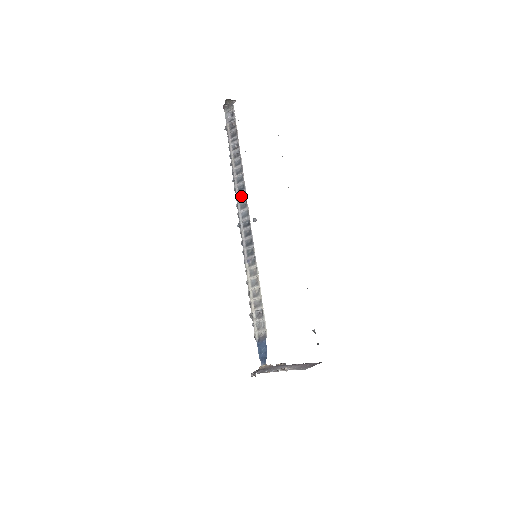
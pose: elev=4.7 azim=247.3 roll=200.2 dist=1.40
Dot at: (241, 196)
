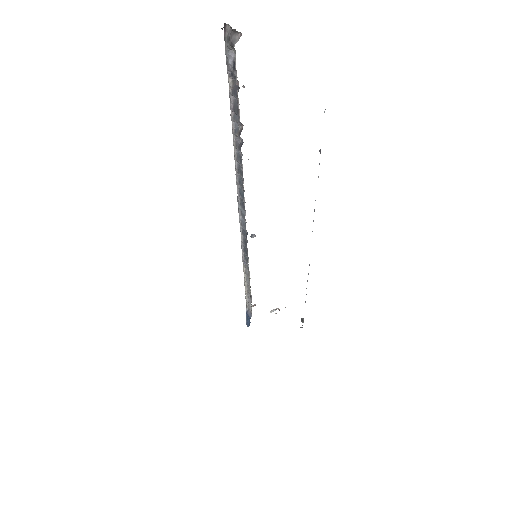
Dot at: (242, 200)
